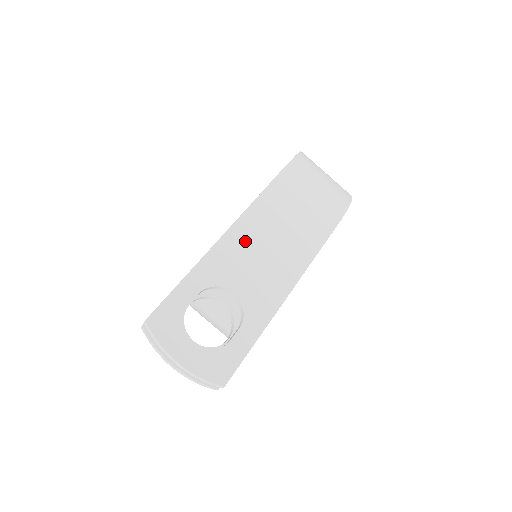
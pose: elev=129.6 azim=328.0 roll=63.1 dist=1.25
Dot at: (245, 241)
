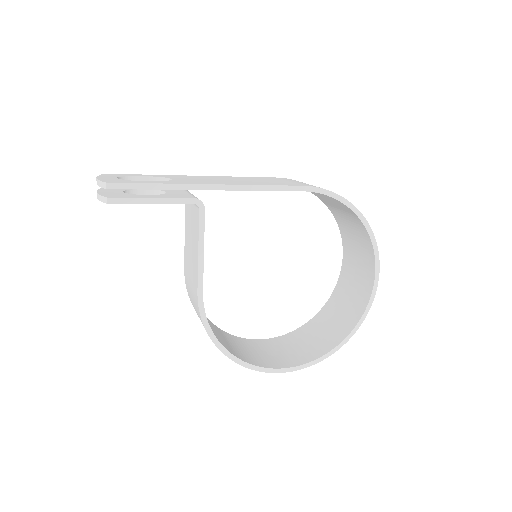
Dot at: (211, 178)
